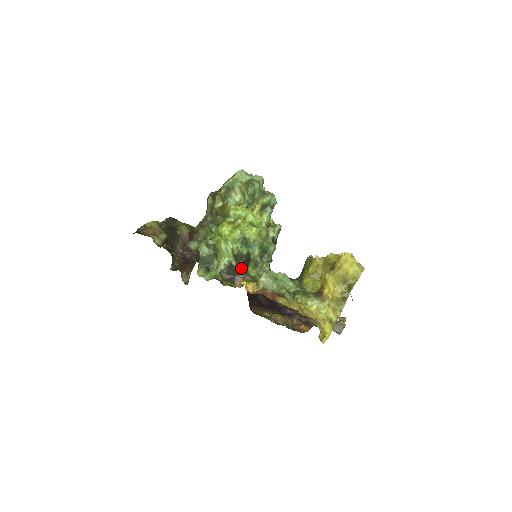
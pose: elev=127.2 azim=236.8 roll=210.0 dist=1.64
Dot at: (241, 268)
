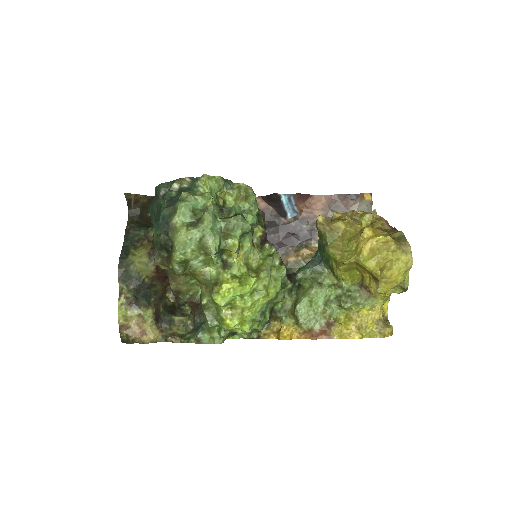
Dot at: (269, 319)
